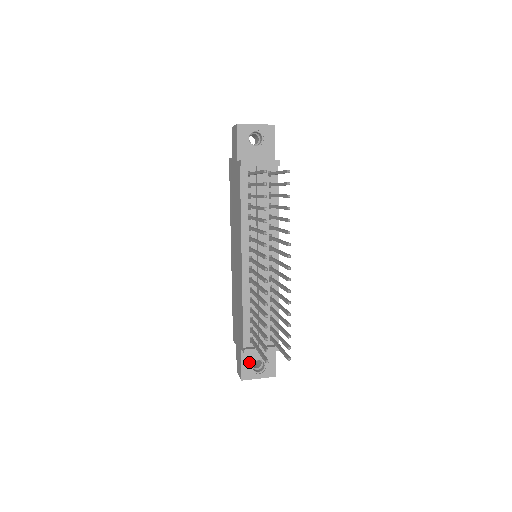
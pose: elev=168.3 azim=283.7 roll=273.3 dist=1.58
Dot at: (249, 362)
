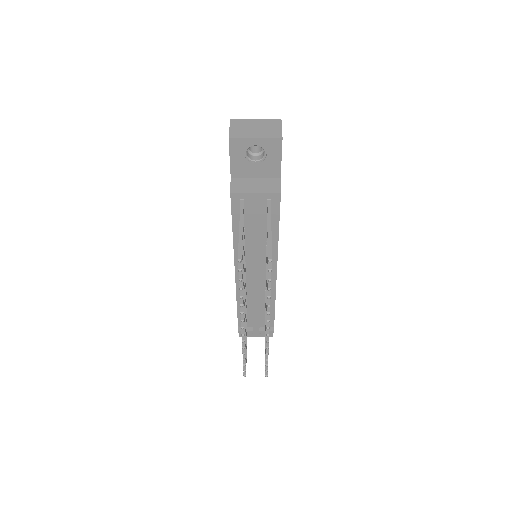
Dot at: occluded
